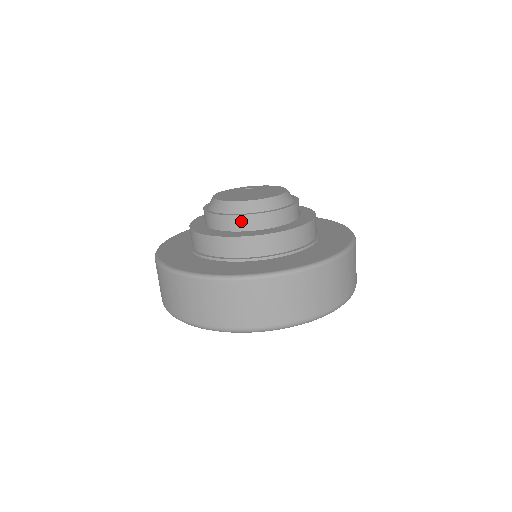
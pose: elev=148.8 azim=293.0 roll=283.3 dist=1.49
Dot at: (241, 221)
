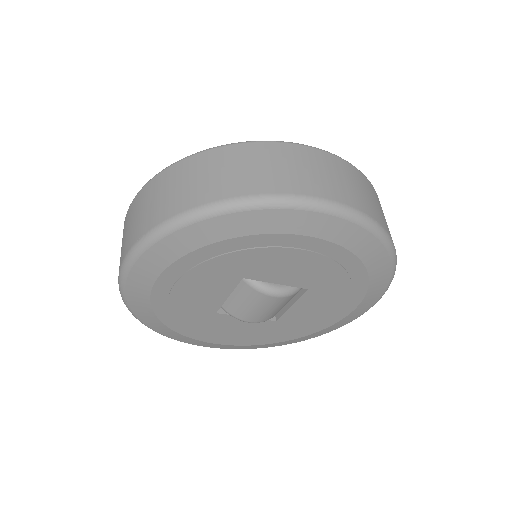
Dot at: occluded
